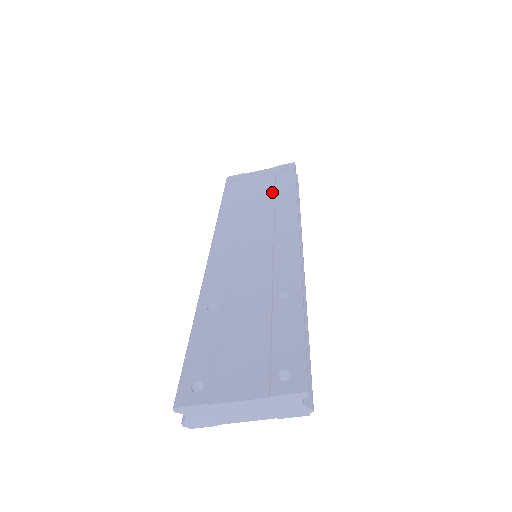
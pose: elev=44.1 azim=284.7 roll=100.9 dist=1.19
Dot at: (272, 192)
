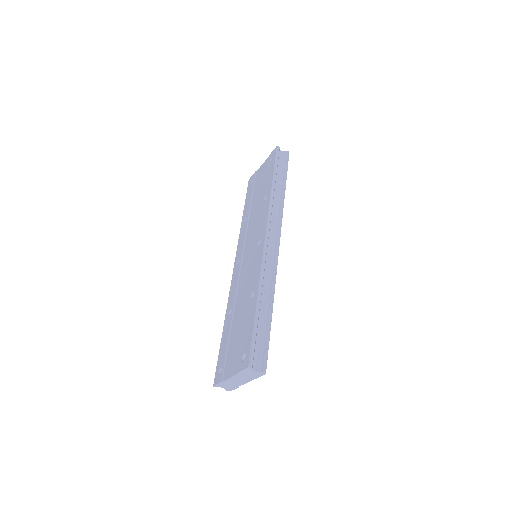
Dot at: (263, 189)
